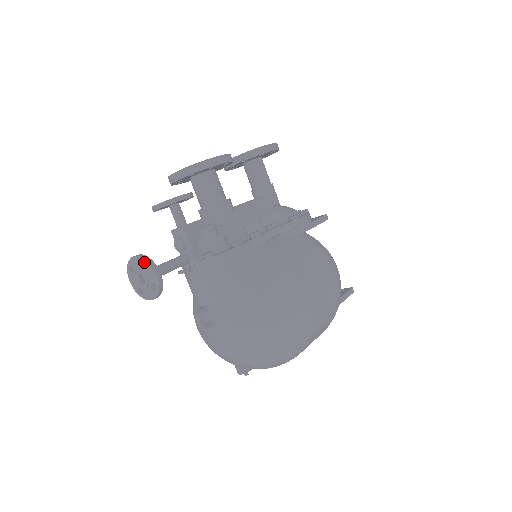
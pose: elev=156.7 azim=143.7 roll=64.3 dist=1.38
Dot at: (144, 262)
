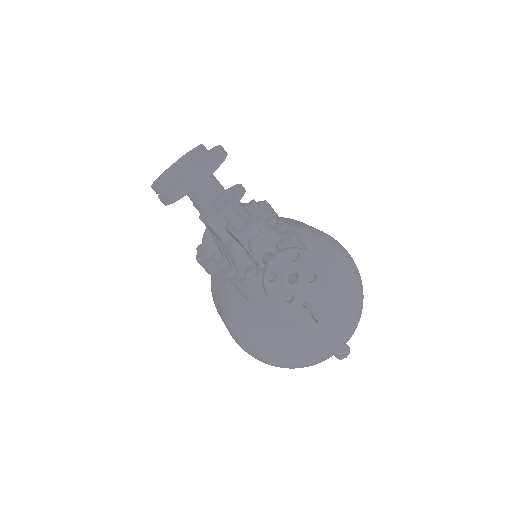
Dot at: (290, 256)
